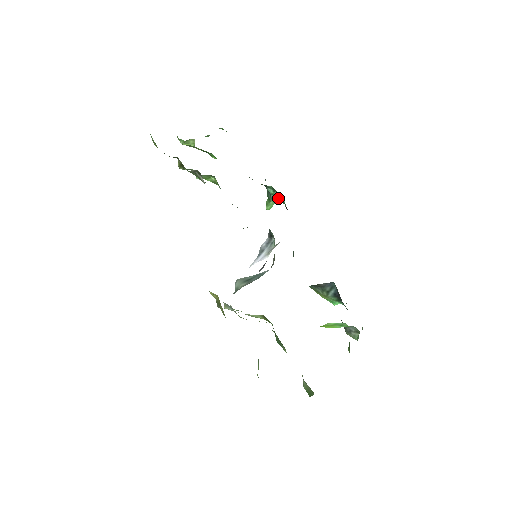
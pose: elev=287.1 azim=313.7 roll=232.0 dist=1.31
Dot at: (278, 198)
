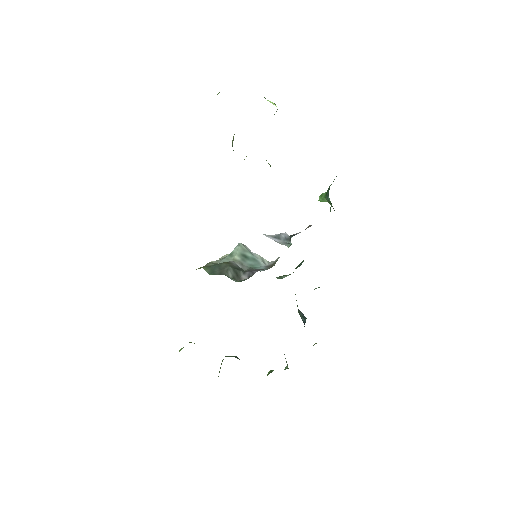
Dot at: occluded
